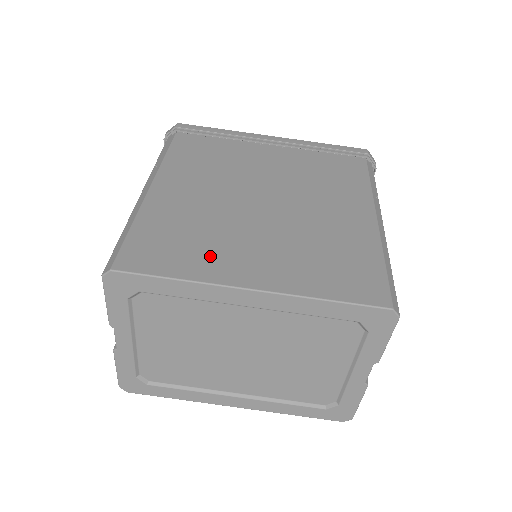
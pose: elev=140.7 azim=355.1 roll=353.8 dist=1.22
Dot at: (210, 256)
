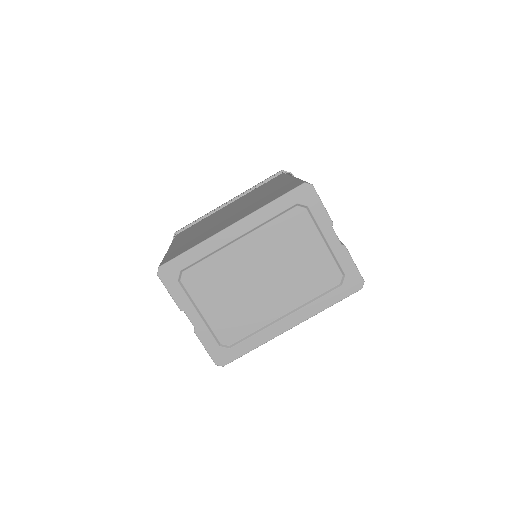
Dot at: (207, 235)
